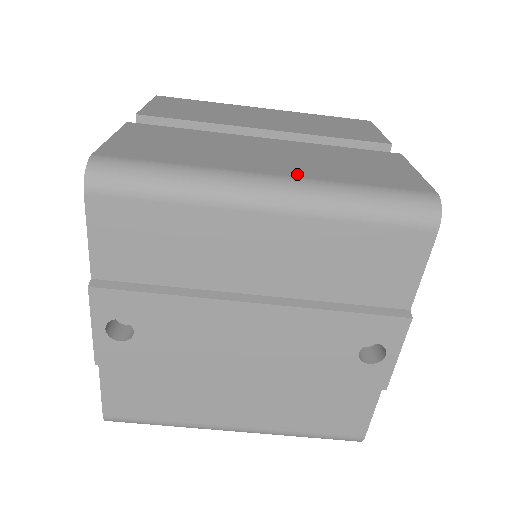
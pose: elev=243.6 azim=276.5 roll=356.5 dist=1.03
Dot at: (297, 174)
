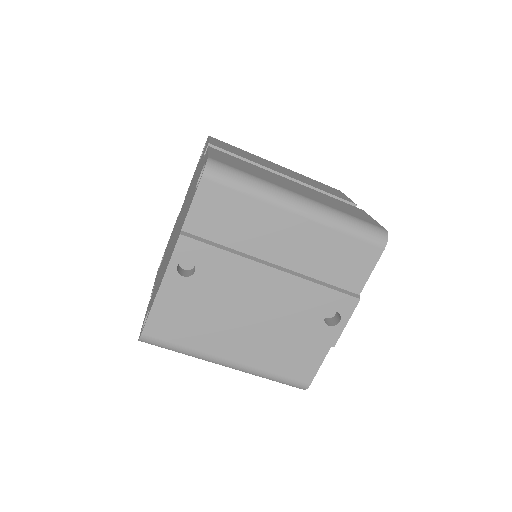
Dot at: (316, 200)
